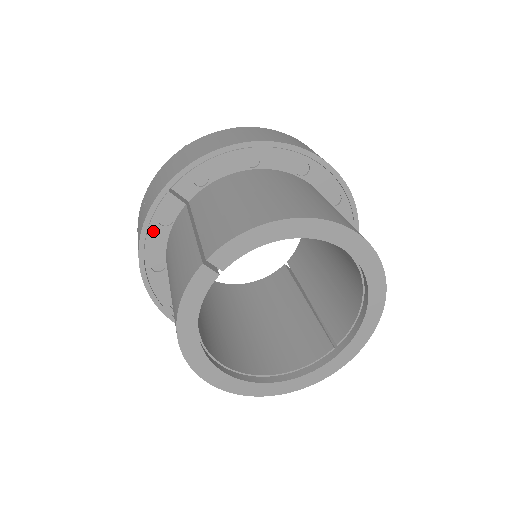
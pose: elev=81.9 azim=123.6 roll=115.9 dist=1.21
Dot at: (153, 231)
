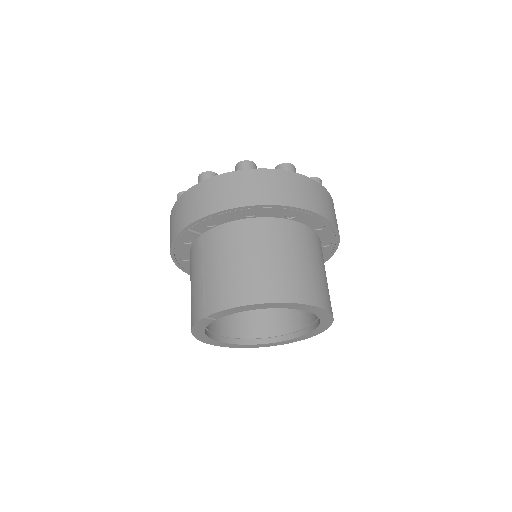
Dot at: (179, 246)
